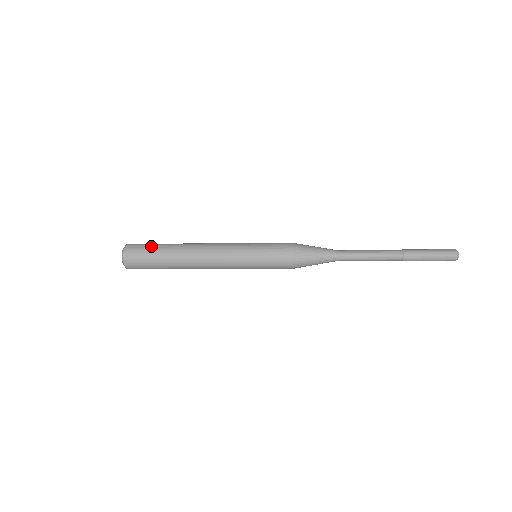
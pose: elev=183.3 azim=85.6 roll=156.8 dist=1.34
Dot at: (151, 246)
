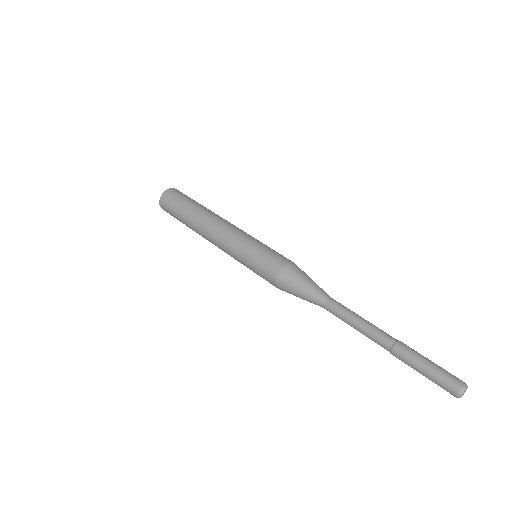
Dot at: (178, 203)
